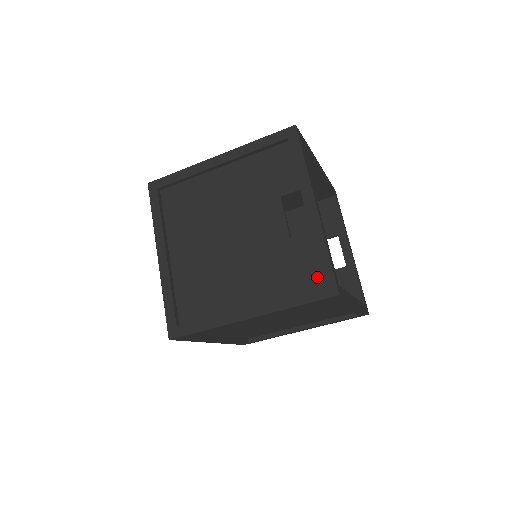
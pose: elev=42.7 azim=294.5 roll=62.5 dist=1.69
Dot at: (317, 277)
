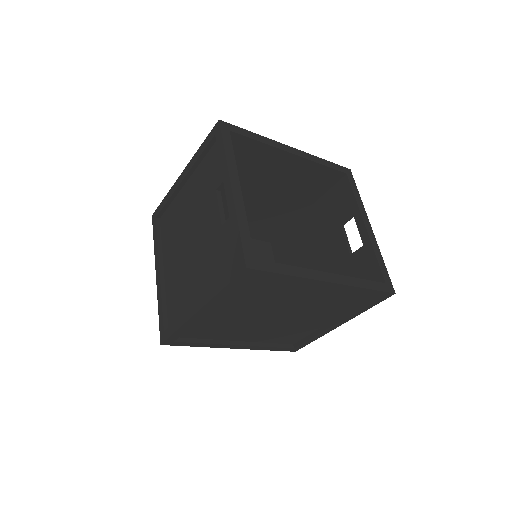
Dot at: occluded
